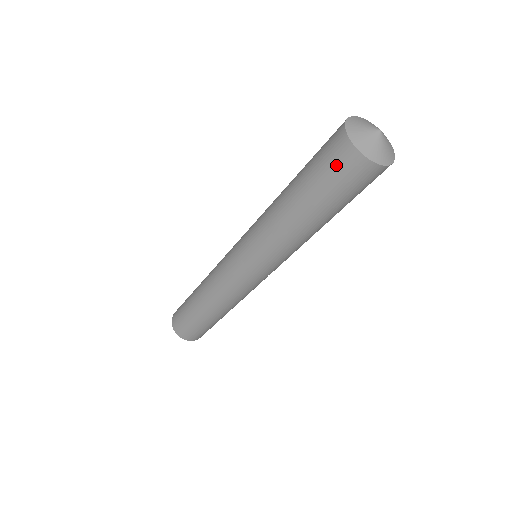
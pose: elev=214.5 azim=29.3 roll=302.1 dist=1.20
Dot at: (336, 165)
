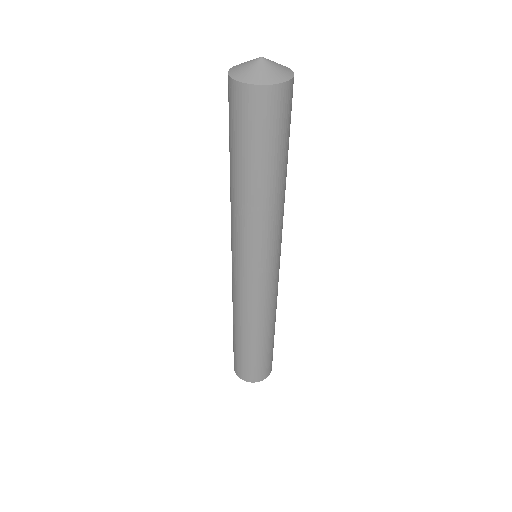
Dot at: (229, 105)
